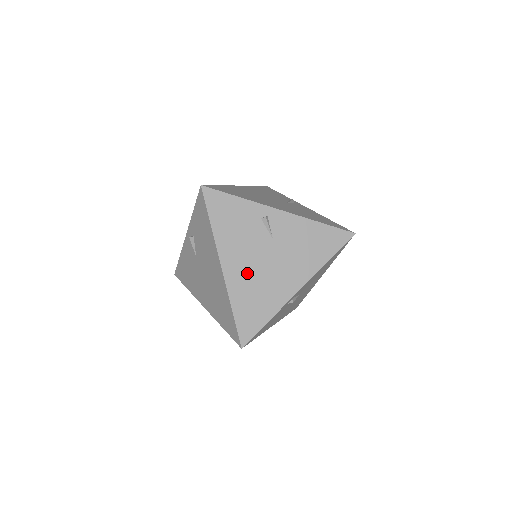
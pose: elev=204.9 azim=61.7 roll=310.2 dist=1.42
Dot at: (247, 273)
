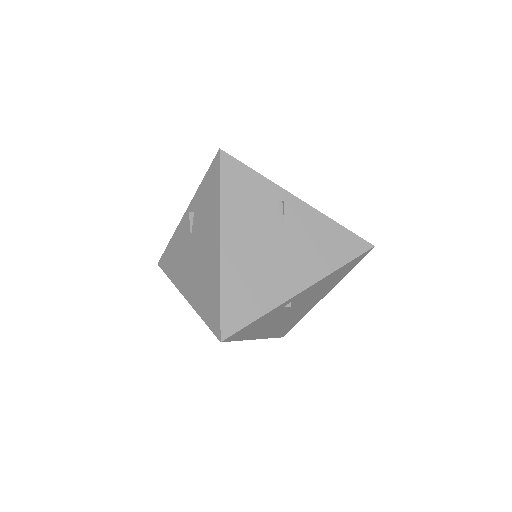
Dot at: (247, 256)
